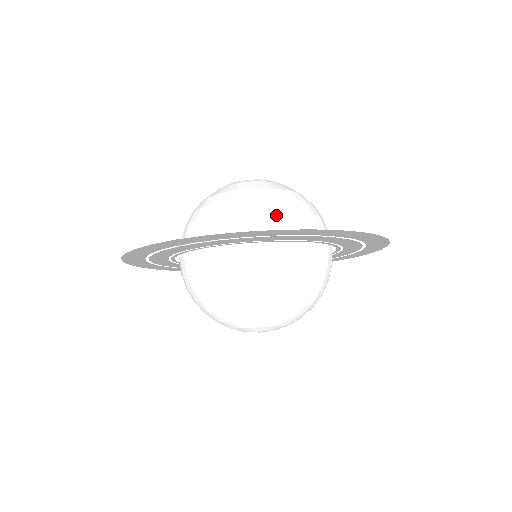
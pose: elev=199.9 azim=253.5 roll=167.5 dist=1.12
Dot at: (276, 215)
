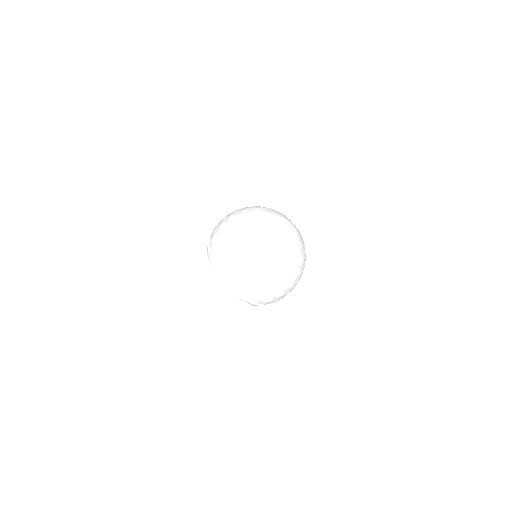
Dot at: occluded
